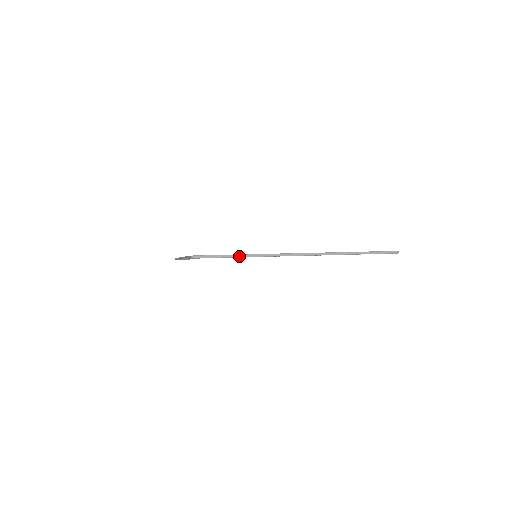
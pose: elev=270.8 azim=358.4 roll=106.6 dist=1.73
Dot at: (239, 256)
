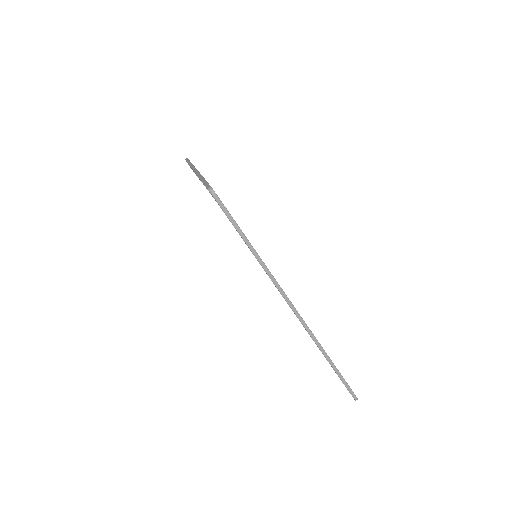
Dot at: (248, 243)
